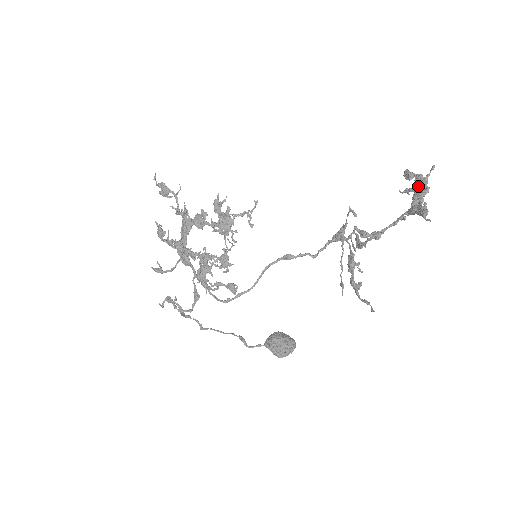
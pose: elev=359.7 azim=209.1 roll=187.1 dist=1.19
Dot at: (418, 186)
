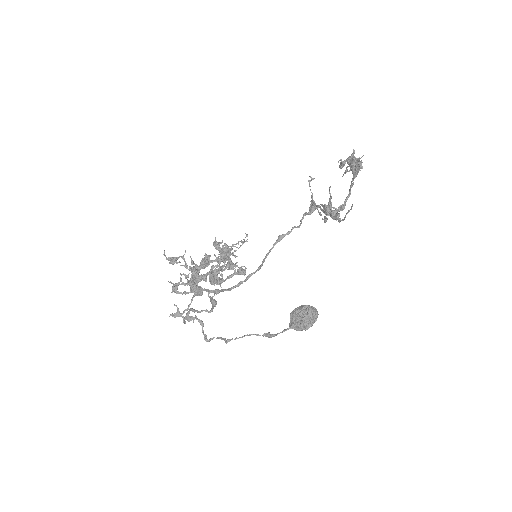
Dot at: (350, 162)
